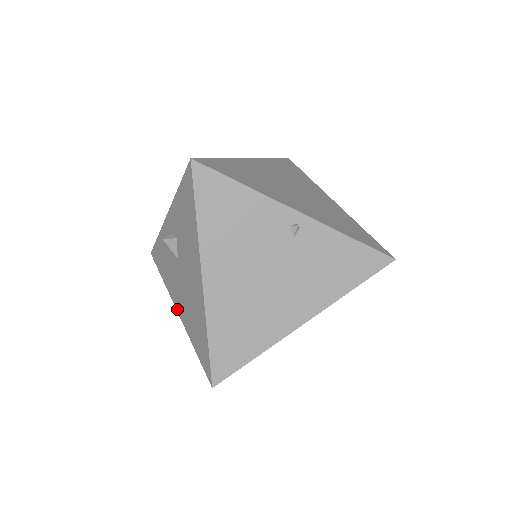
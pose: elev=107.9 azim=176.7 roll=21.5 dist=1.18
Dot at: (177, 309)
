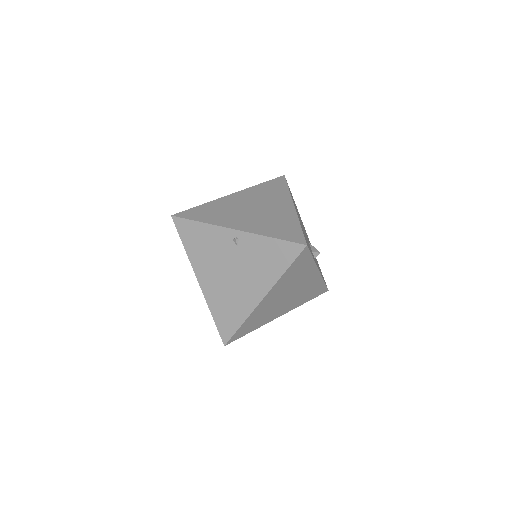
Dot at: occluded
